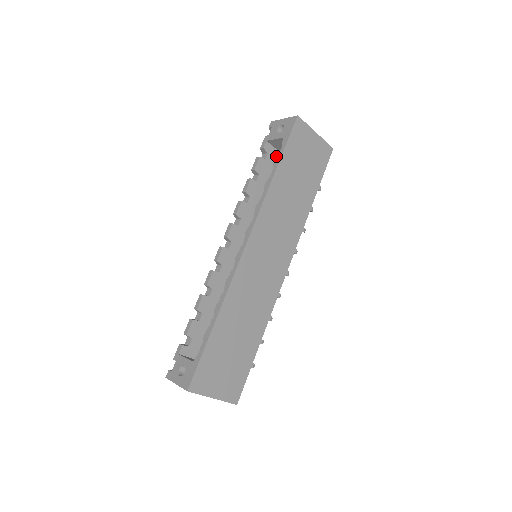
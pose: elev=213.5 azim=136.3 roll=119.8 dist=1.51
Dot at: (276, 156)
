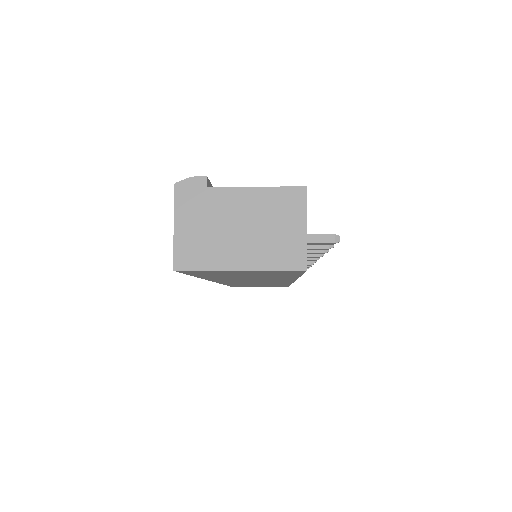
Dot at: occluded
